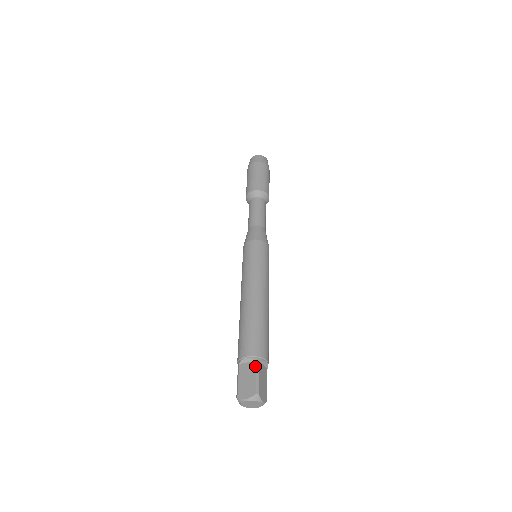
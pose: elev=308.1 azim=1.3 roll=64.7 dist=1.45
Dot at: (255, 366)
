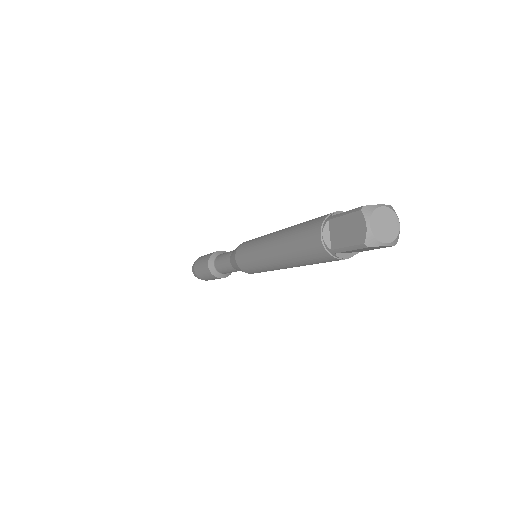
Dot at: occluded
